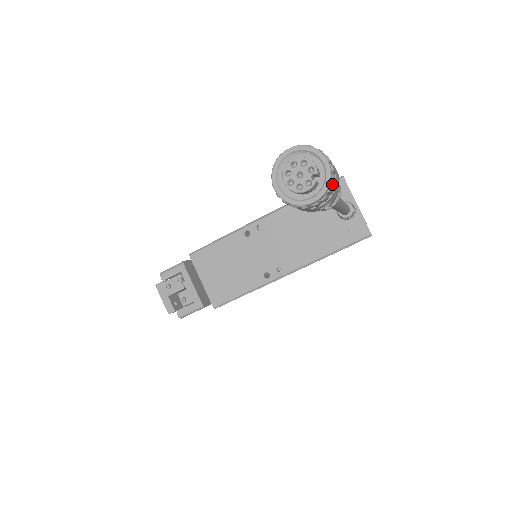
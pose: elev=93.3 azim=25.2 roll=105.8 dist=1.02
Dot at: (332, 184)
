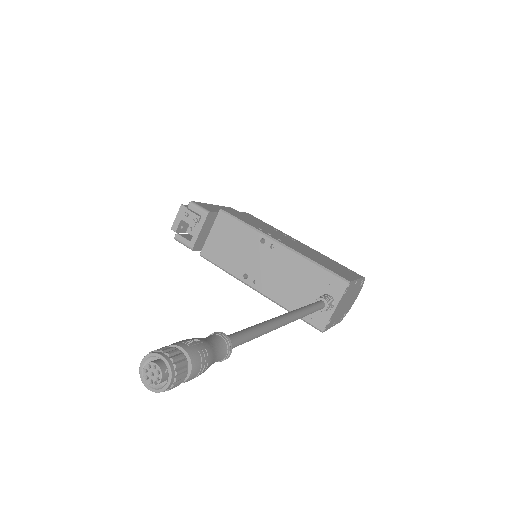
Dot at: (170, 388)
